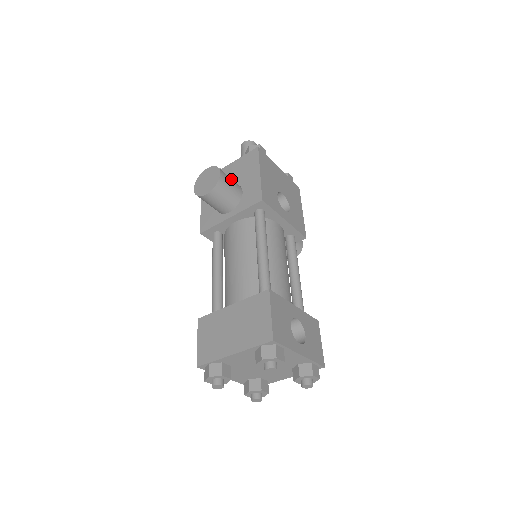
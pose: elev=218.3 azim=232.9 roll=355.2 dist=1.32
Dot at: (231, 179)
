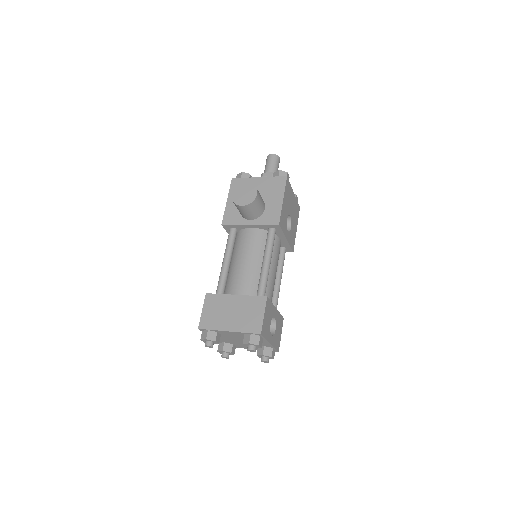
Dot at: (261, 198)
